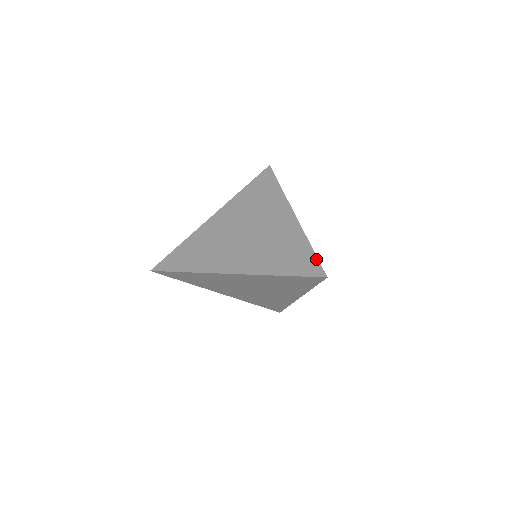
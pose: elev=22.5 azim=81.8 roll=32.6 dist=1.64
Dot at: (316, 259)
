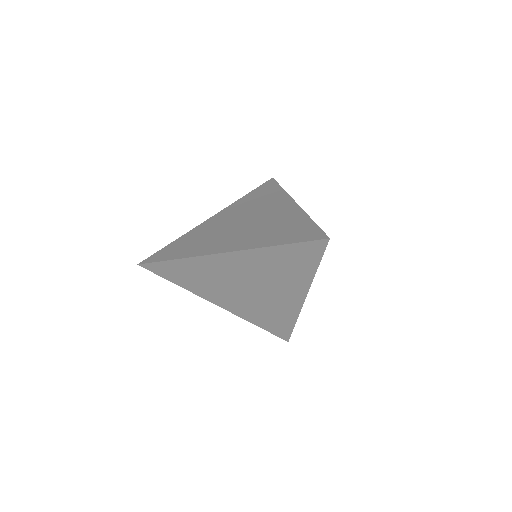
Dot at: (317, 227)
